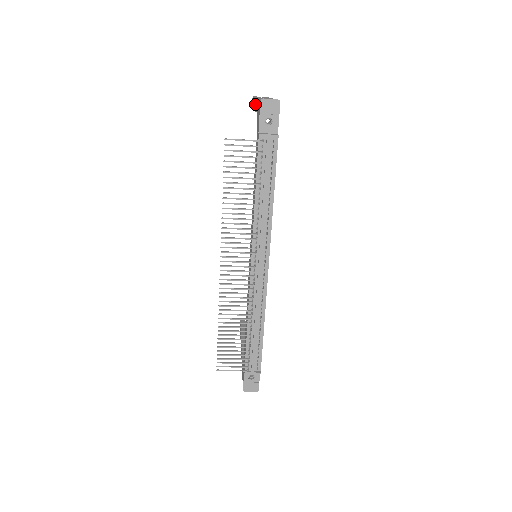
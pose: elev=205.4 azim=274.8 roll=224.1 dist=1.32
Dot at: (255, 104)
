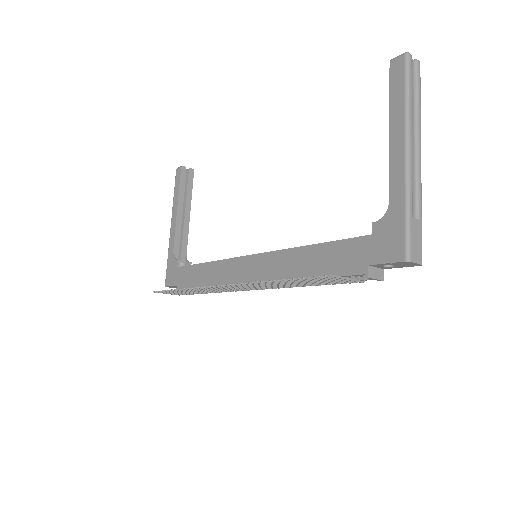
Dot at: (398, 157)
